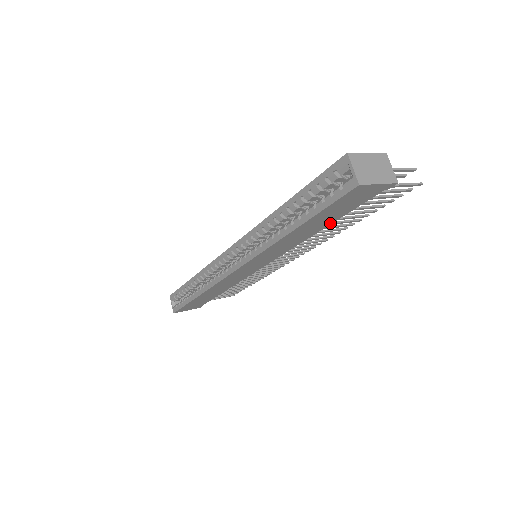
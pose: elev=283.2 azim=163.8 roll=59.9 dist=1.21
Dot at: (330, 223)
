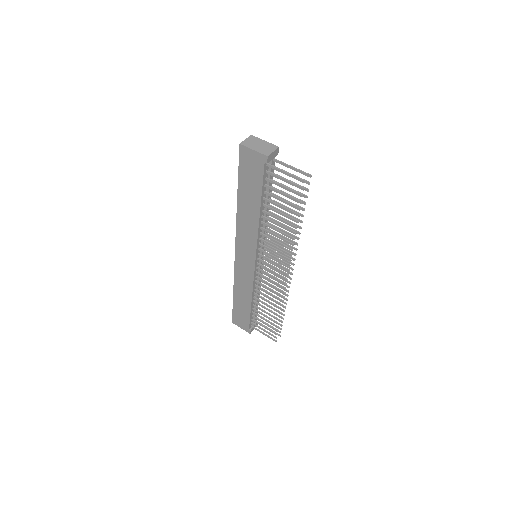
Dot at: (260, 202)
